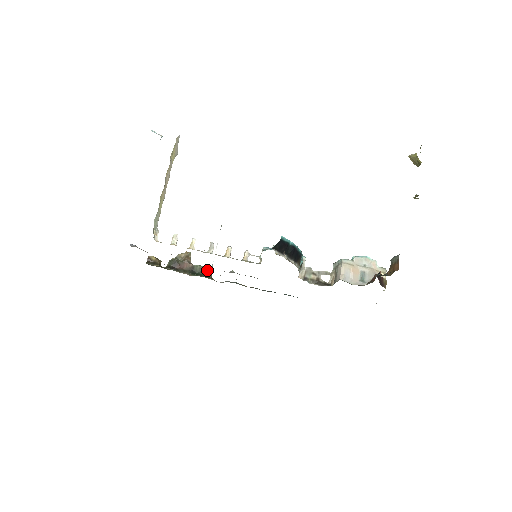
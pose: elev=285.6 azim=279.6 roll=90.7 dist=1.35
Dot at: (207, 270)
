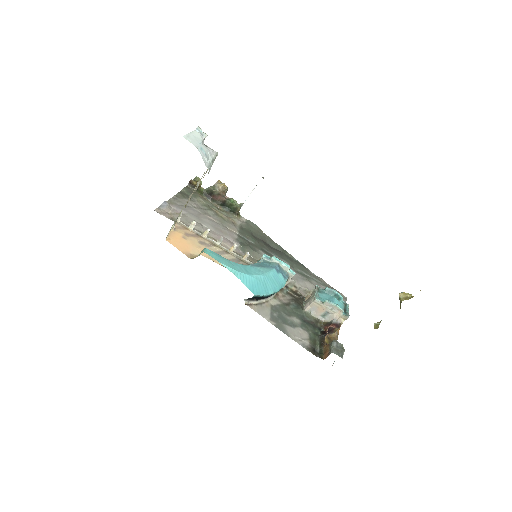
Dot at: (236, 208)
